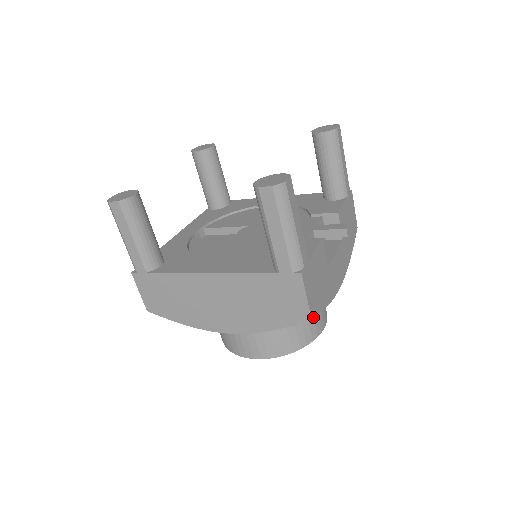
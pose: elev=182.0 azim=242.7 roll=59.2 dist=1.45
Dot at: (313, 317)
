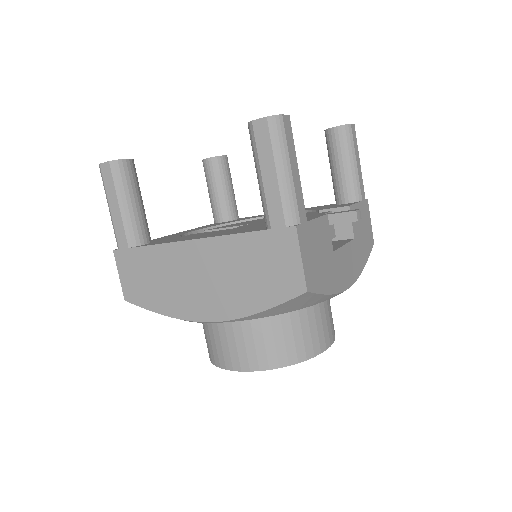
Dot at: (309, 290)
